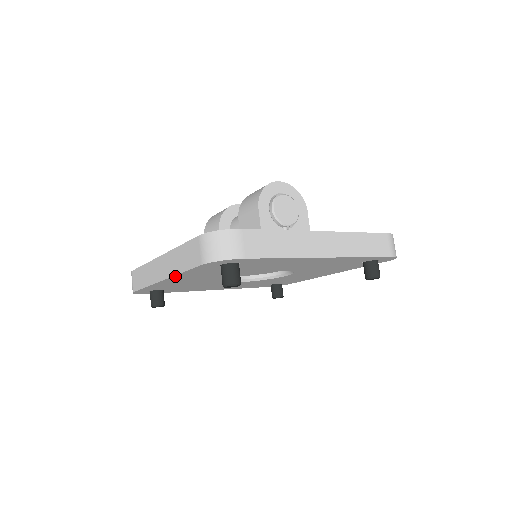
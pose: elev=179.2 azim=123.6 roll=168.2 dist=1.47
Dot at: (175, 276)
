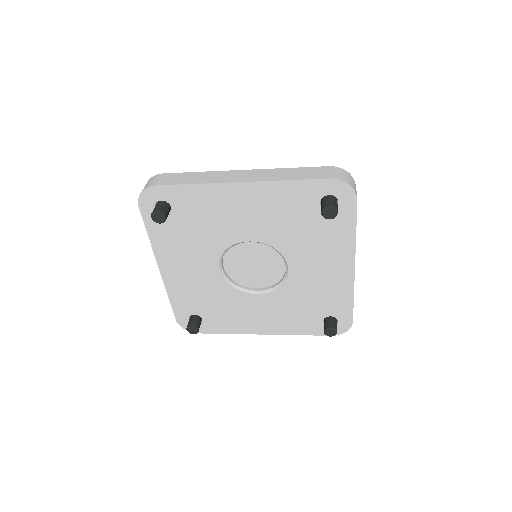
Dot at: (155, 252)
